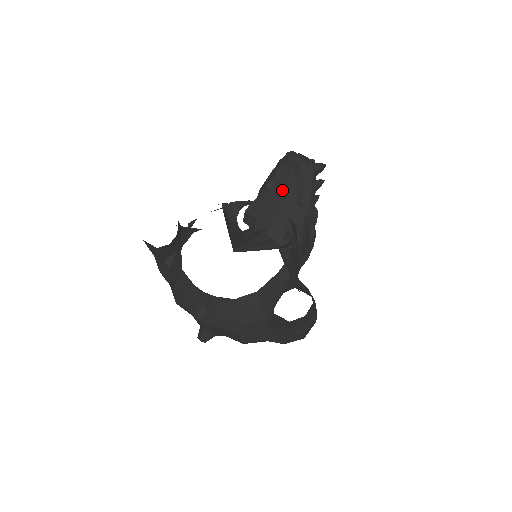
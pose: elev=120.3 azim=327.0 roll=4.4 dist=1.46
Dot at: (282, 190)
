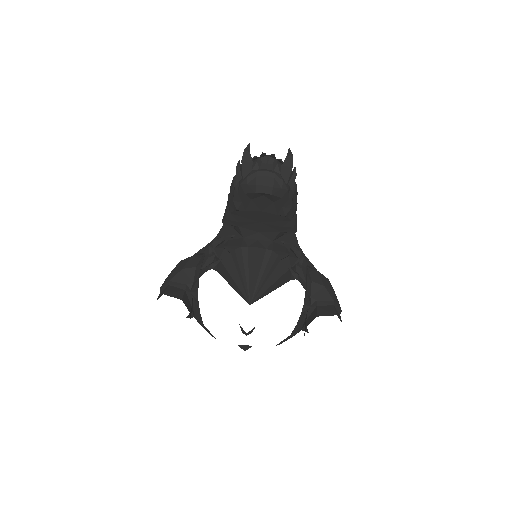
Dot at: (258, 210)
